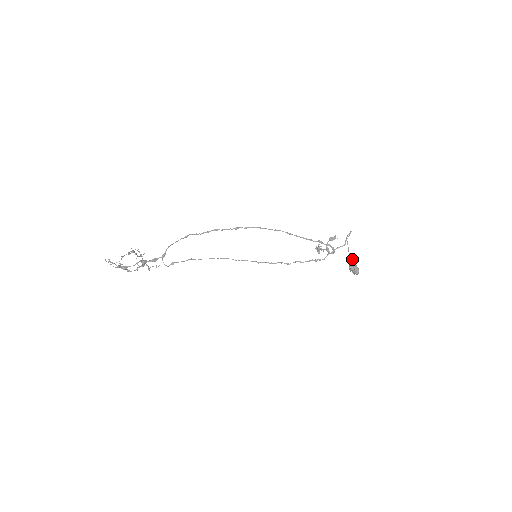
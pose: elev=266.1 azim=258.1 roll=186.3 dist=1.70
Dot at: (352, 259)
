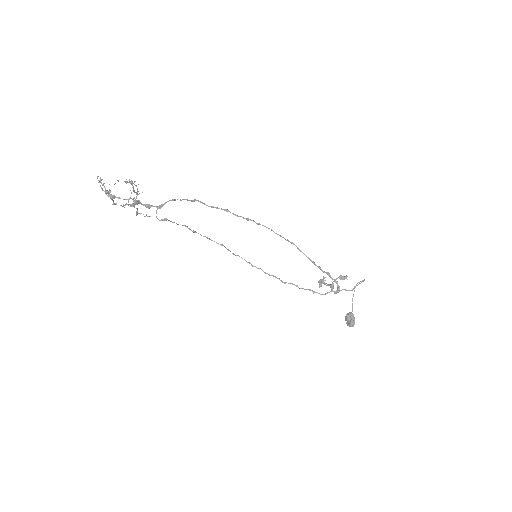
Dot at: occluded
